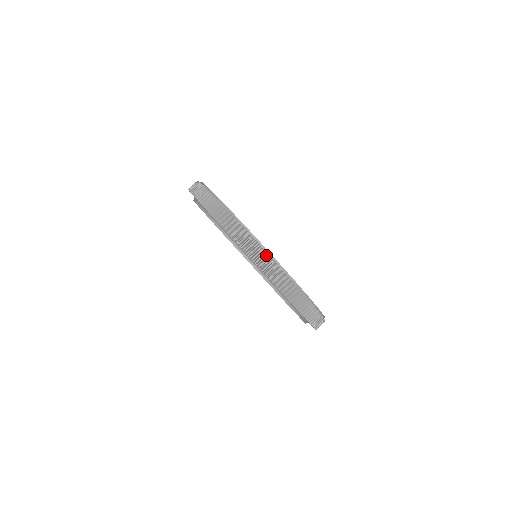
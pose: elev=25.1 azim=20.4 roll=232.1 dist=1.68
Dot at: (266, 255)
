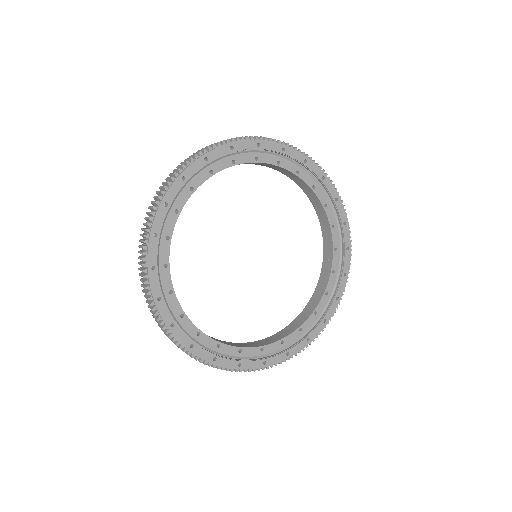
Dot at: (172, 336)
